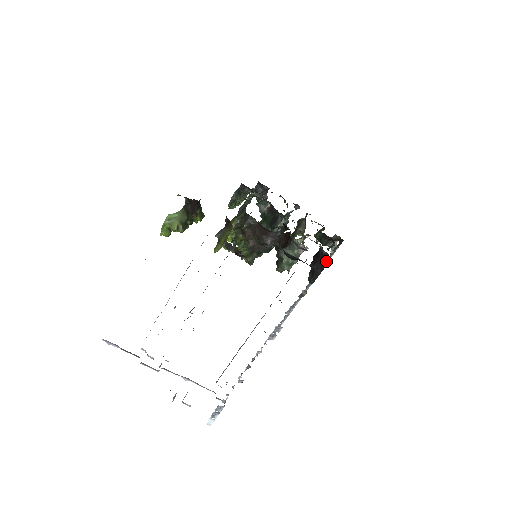
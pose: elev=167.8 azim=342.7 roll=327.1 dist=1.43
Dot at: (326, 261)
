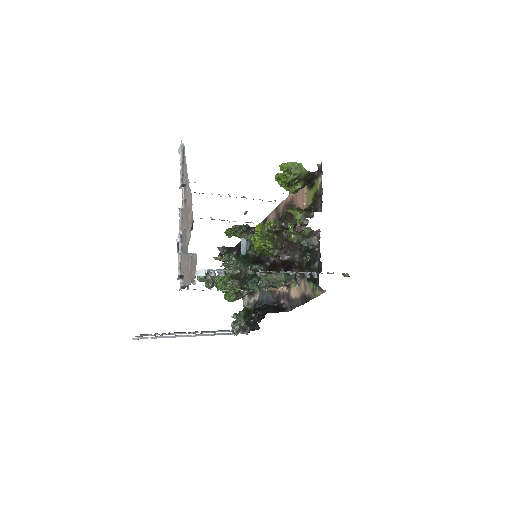
Dot at: (283, 310)
